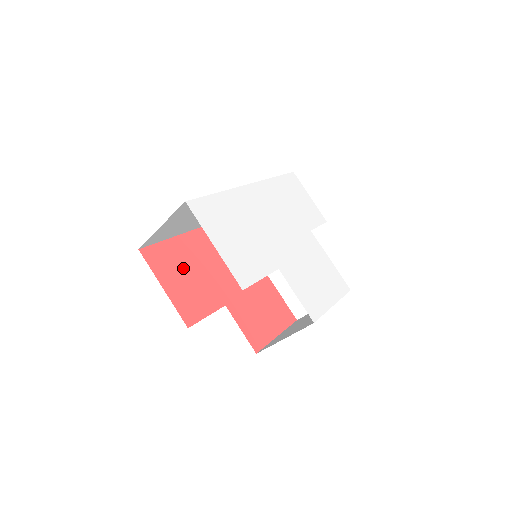
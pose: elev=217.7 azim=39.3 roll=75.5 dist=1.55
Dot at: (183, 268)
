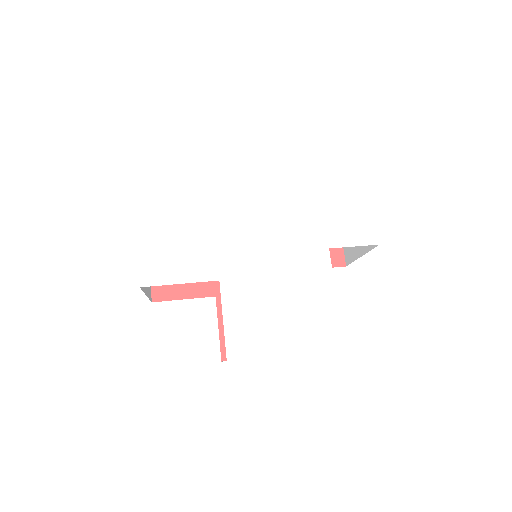
Dot at: occluded
